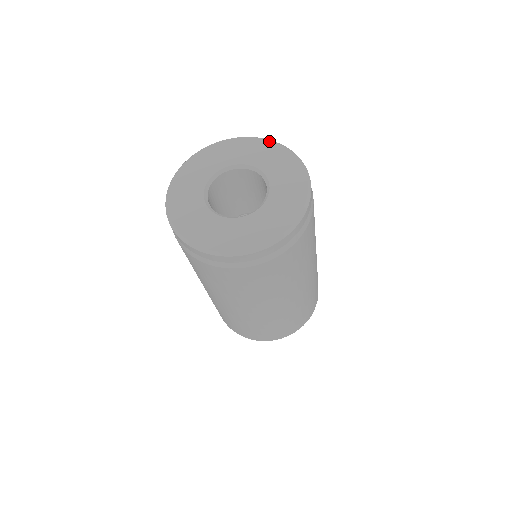
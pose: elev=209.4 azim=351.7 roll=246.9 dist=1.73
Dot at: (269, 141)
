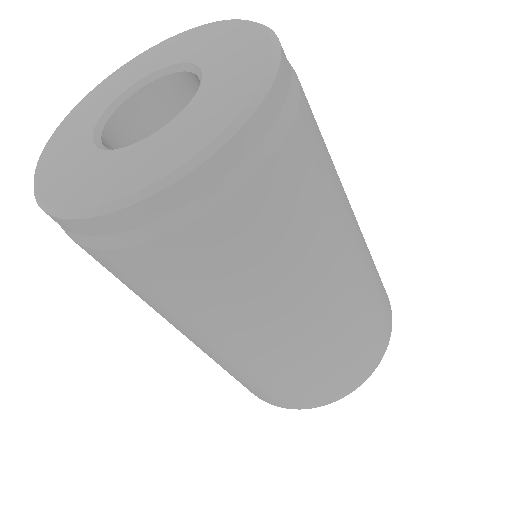
Dot at: (219, 22)
